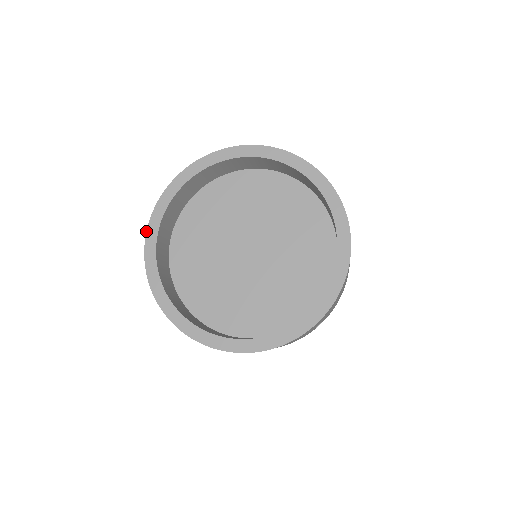
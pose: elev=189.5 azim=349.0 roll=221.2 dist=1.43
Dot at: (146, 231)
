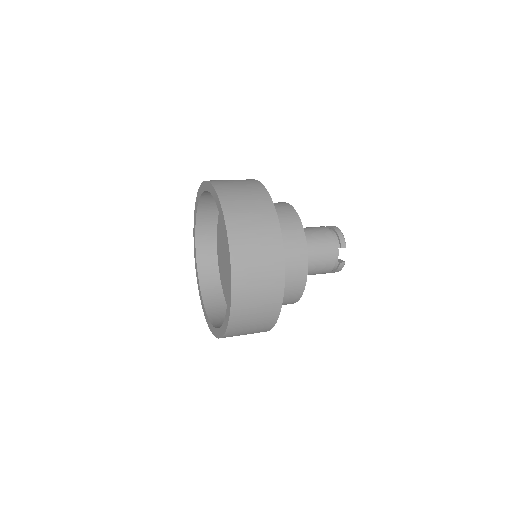
Dot at: (198, 191)
